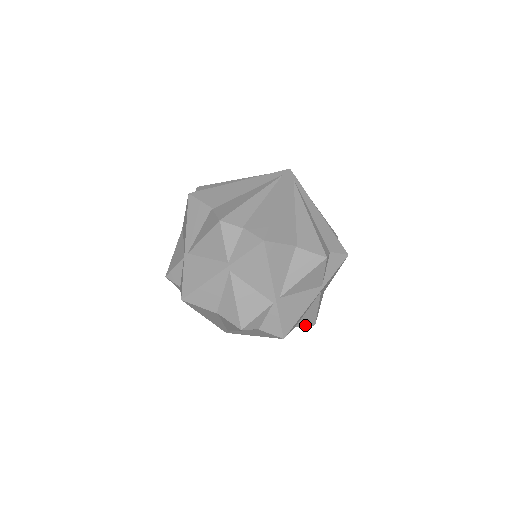
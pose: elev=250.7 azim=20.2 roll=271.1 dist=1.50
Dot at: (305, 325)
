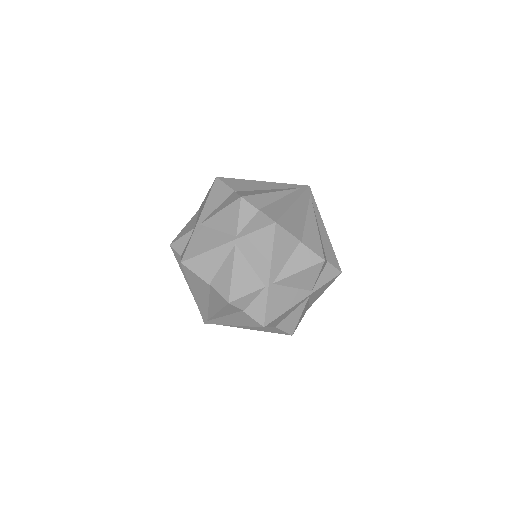
Dot at: (284, 330)
